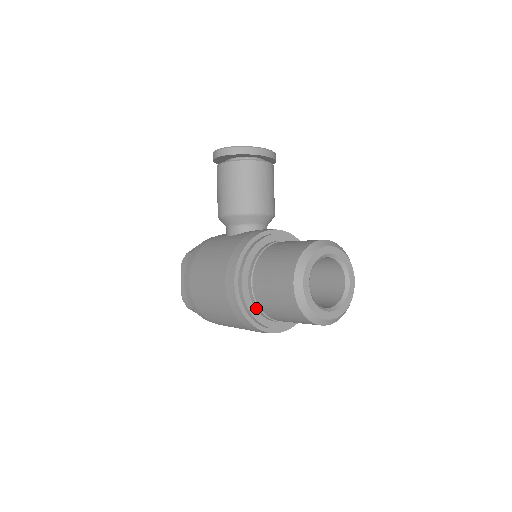
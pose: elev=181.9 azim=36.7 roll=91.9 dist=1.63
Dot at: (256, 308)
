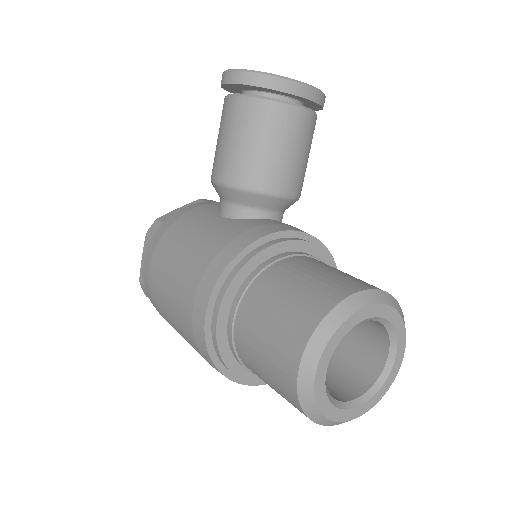
Dot at: (233, 355)
